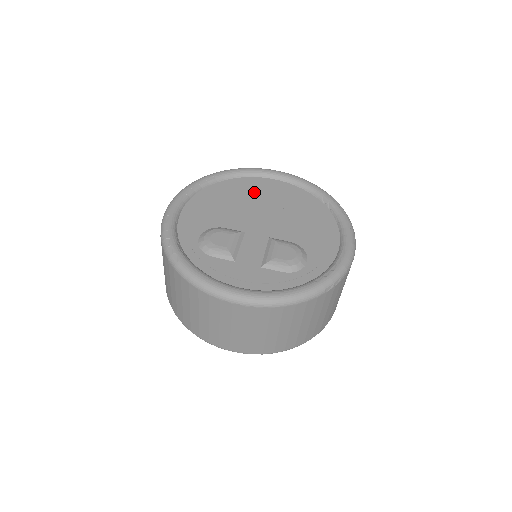
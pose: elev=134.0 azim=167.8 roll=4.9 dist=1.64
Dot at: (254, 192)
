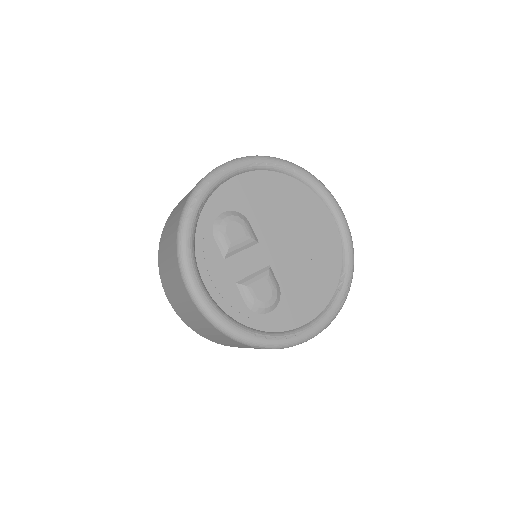
Dot at: (306, 215)
